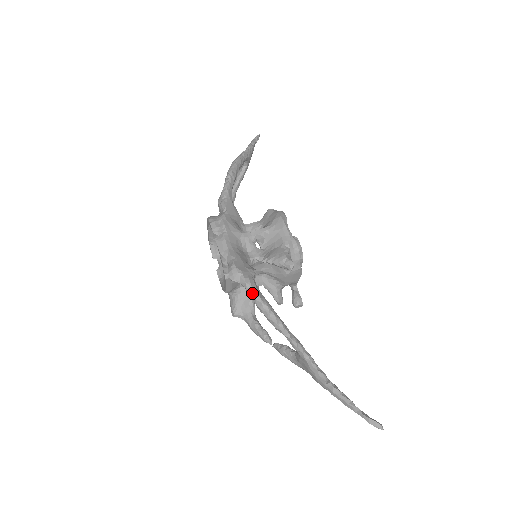
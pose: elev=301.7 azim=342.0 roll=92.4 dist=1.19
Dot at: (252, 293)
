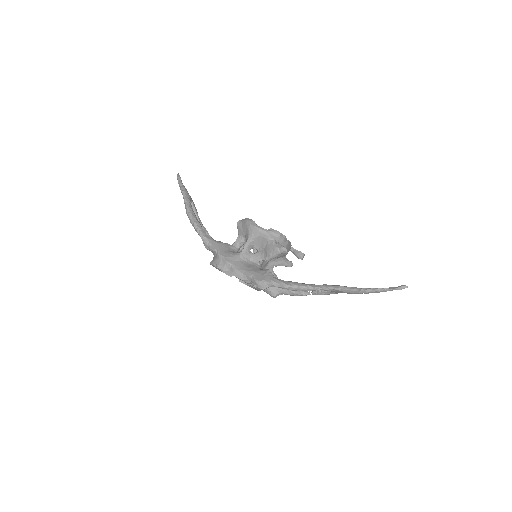
Dot at: (281, 287)
